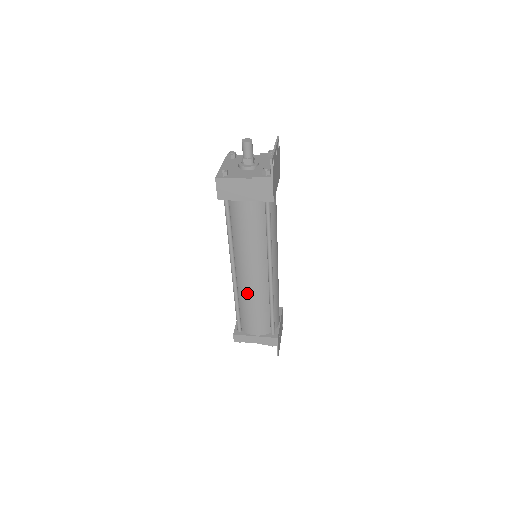
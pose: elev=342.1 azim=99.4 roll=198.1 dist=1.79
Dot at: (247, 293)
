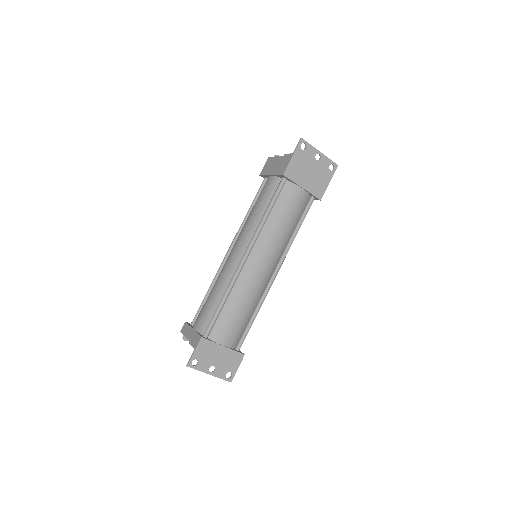
Dot at: (221, 273)
